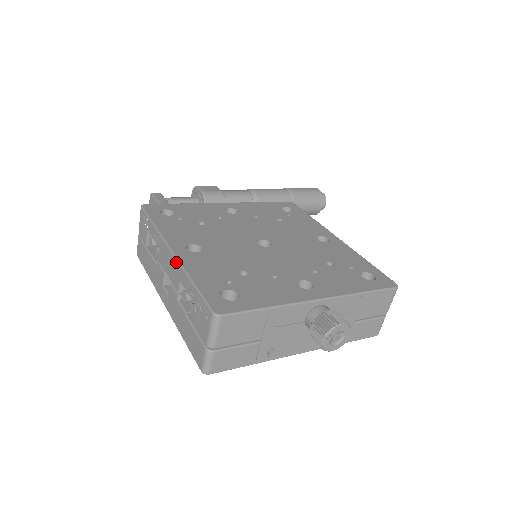
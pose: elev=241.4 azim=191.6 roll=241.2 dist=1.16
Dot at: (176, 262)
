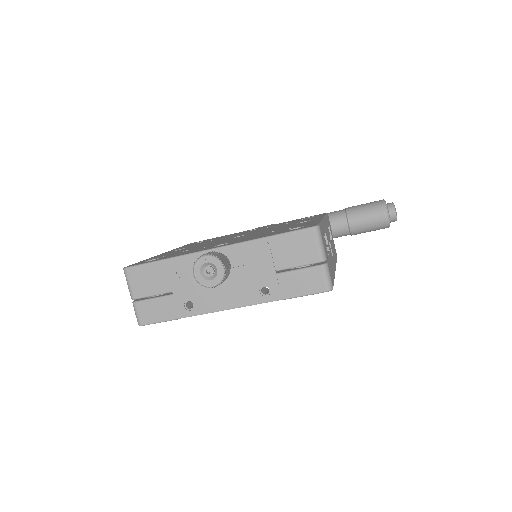
Dot at: occluded
